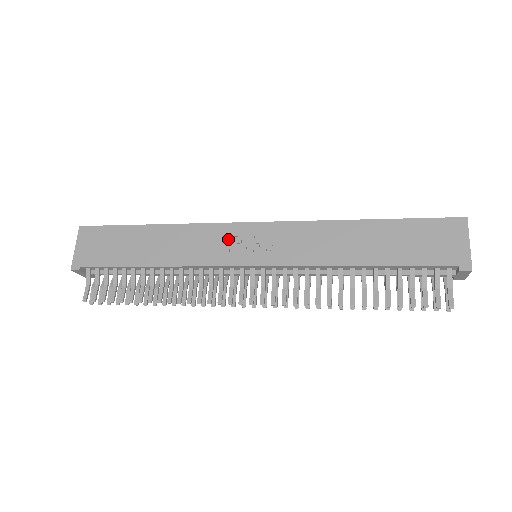
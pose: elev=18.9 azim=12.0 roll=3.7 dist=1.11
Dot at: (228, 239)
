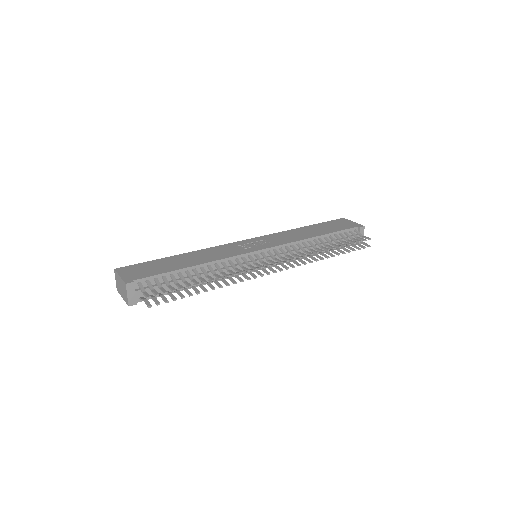
Dot at: (236, 247)
